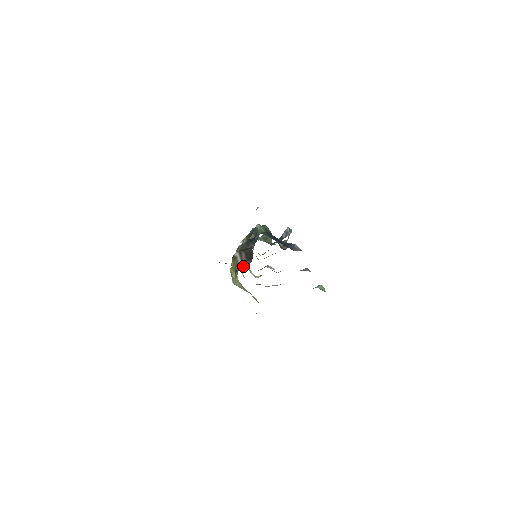
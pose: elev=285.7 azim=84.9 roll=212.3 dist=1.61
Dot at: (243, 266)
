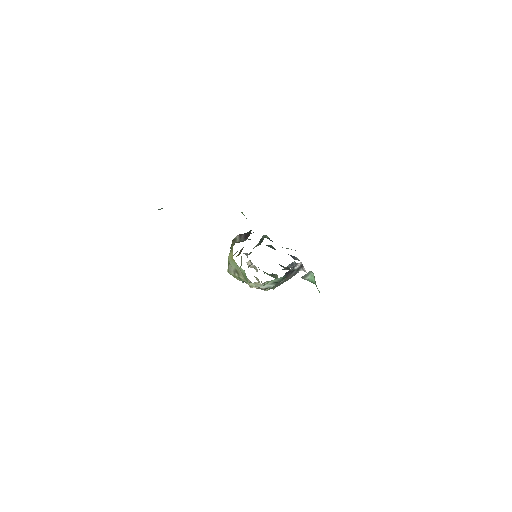
Dot at: occluded
